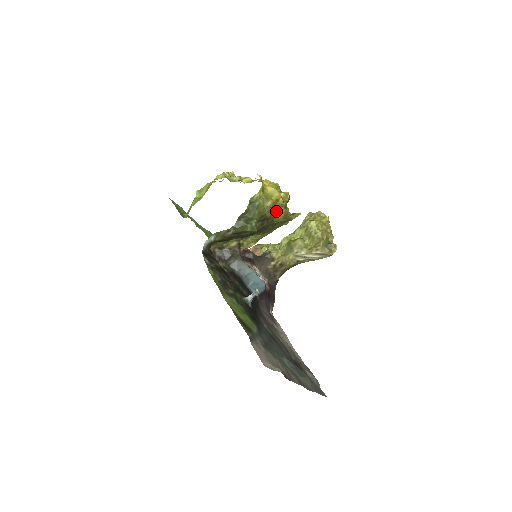
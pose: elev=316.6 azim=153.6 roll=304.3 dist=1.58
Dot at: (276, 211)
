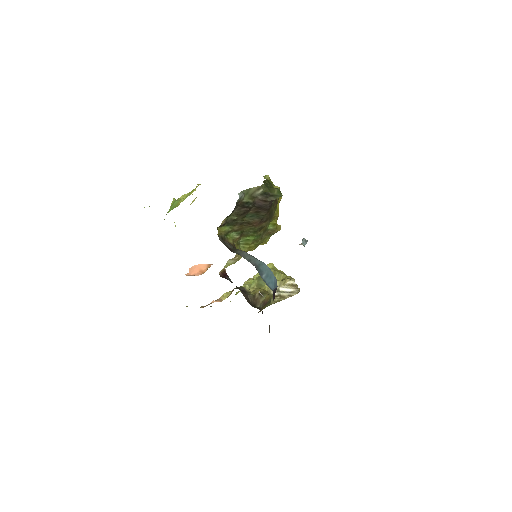
Dot at: occluded
